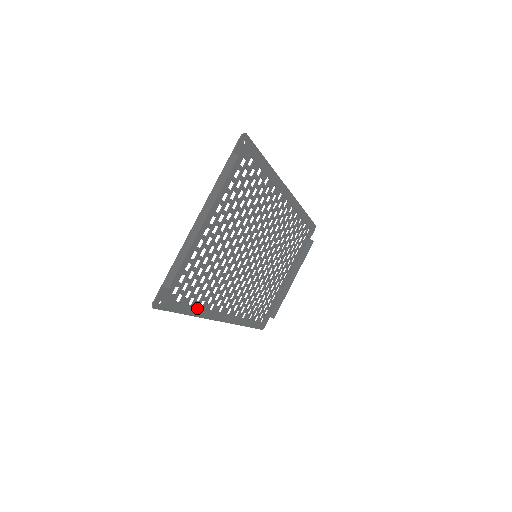
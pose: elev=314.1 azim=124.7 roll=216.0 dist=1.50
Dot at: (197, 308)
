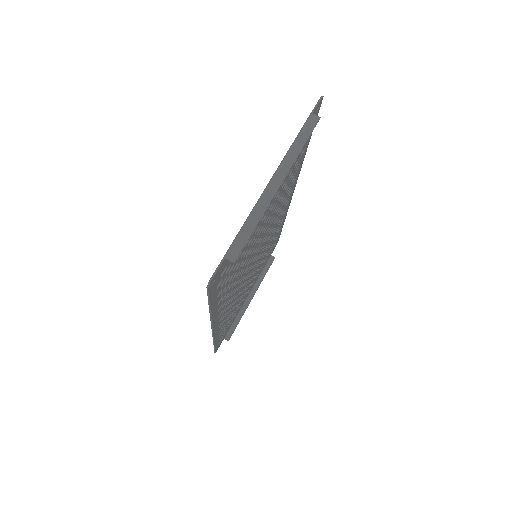
Dot at: (216, 304)
